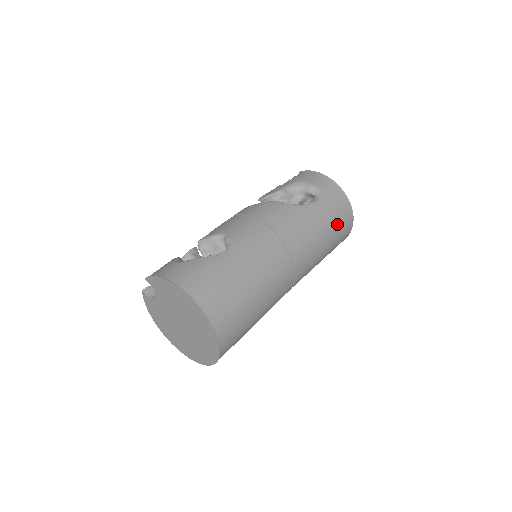
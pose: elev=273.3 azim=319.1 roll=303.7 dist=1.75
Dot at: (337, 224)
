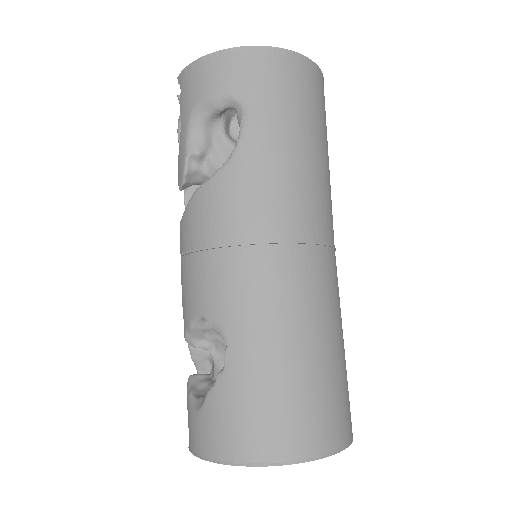
Dot at: (300, 105)
